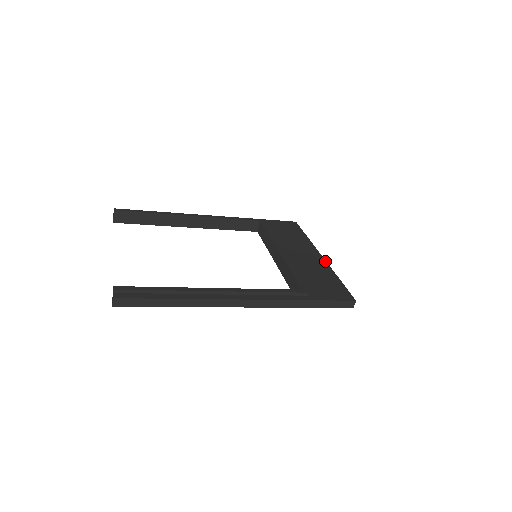
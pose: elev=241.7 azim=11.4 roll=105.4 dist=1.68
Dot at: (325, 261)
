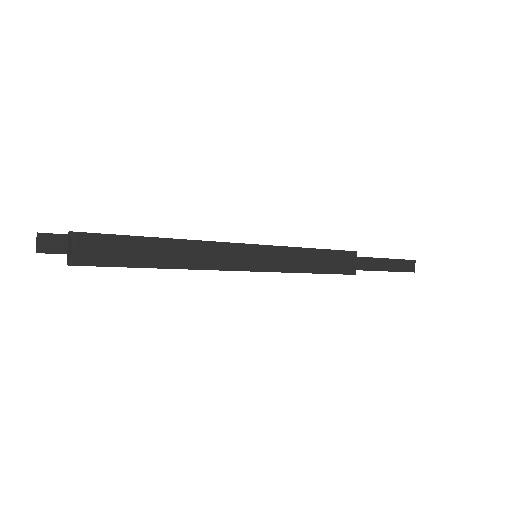
Dot at: occluded
